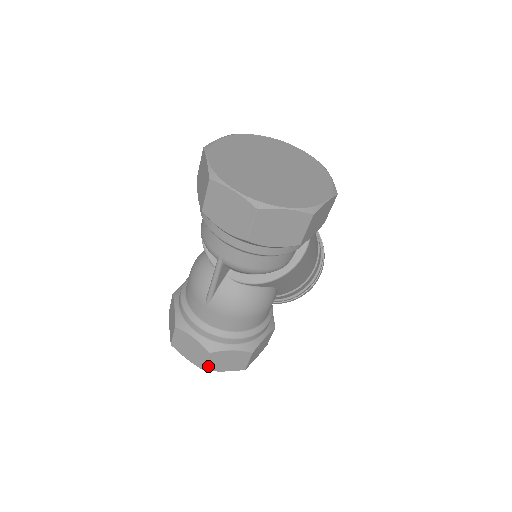
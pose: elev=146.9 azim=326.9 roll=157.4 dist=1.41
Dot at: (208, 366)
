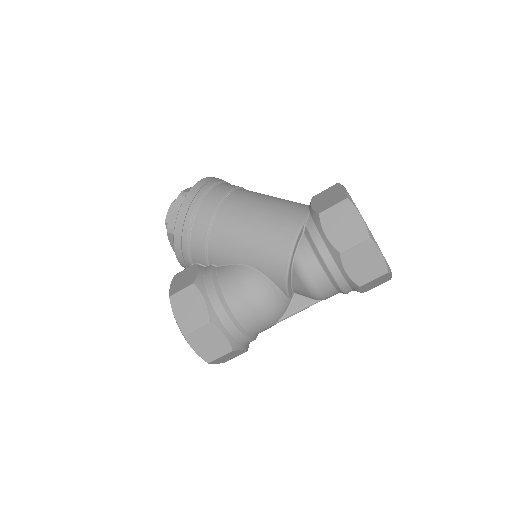
Dot at: occluded
